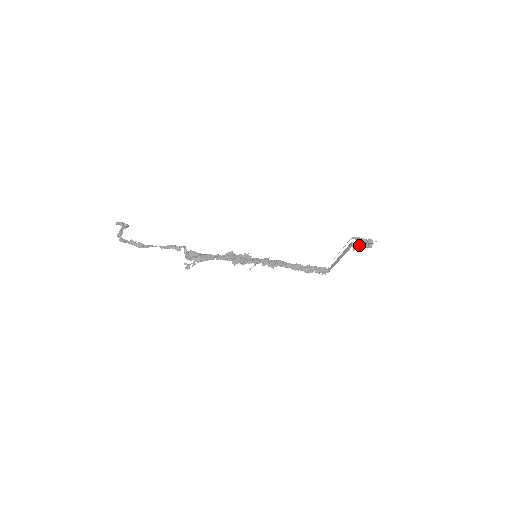
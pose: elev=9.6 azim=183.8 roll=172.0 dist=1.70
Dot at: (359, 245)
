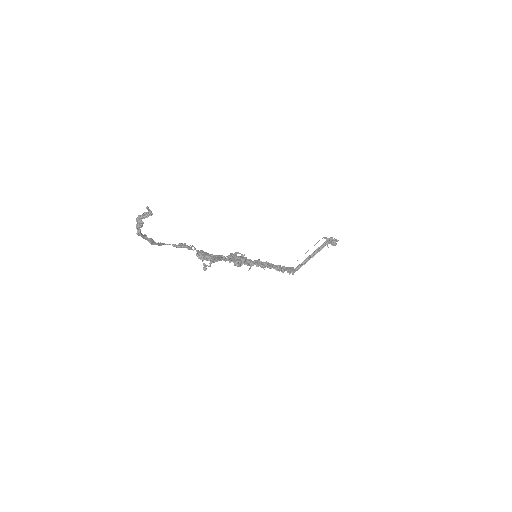
Dot at: (331, 243)
